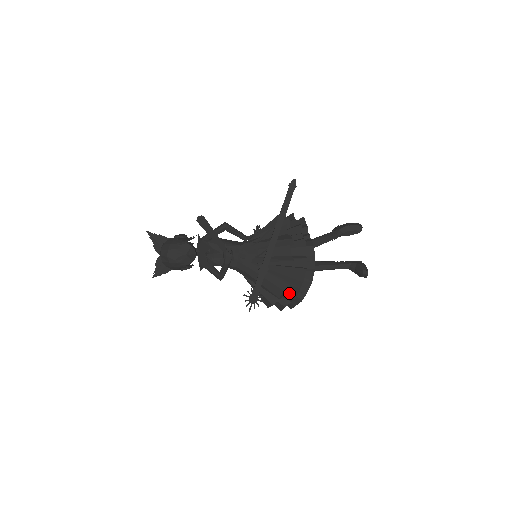
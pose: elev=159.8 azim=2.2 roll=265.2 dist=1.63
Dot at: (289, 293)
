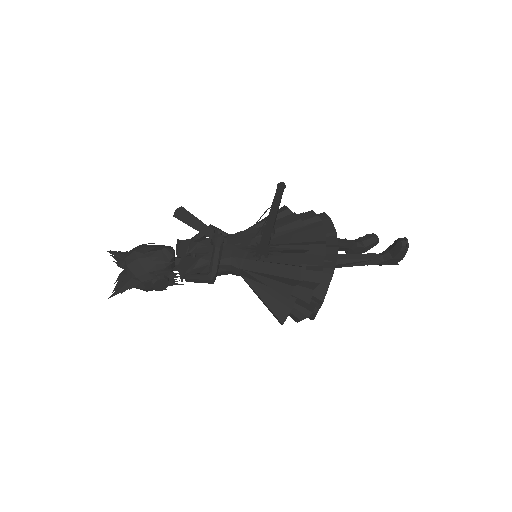
Dot at: (312, 260)
